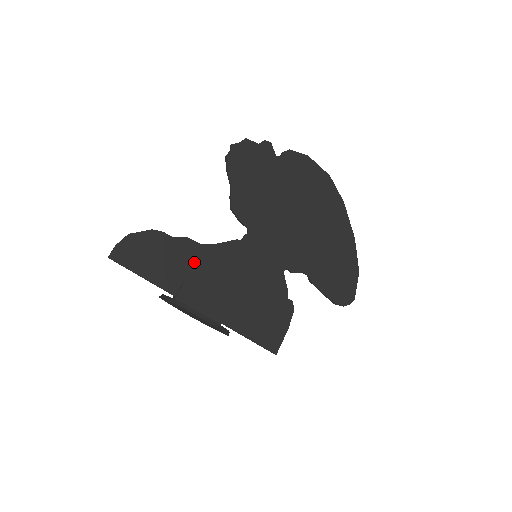
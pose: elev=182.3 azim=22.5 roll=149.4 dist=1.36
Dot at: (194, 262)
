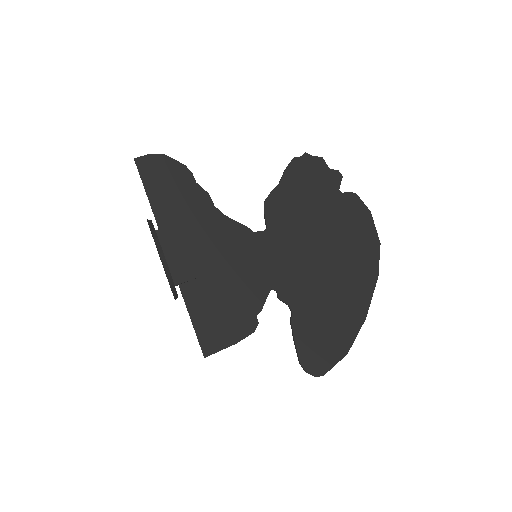
Dot at: (198, 216)
